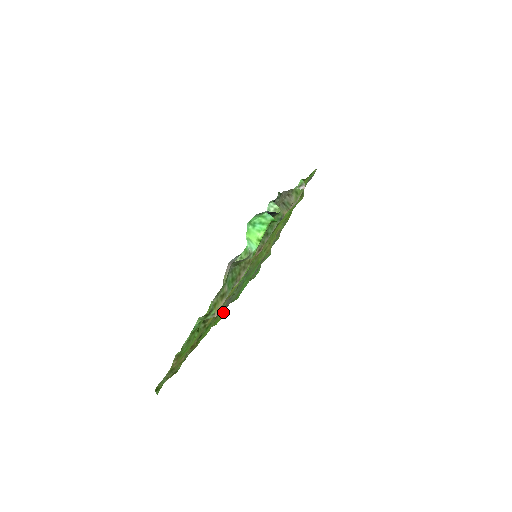
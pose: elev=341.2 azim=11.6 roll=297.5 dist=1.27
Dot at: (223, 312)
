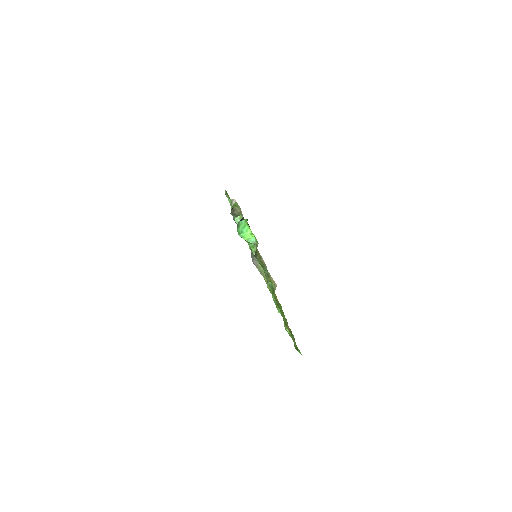
Dot at: occluded
